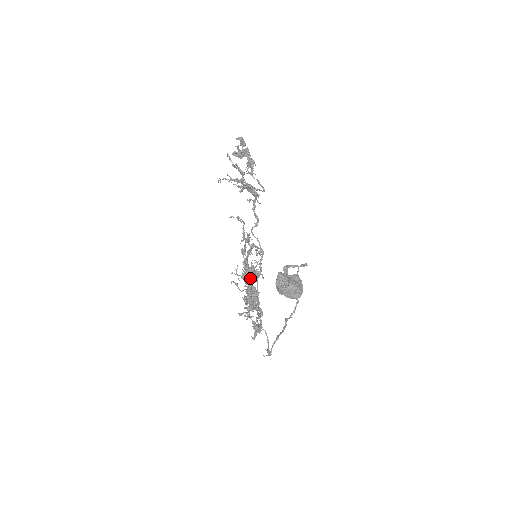
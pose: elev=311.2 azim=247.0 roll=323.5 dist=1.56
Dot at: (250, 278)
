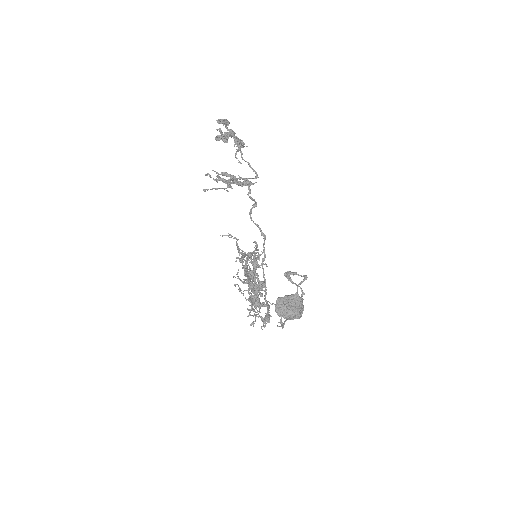
Dot at: (250, 300)
